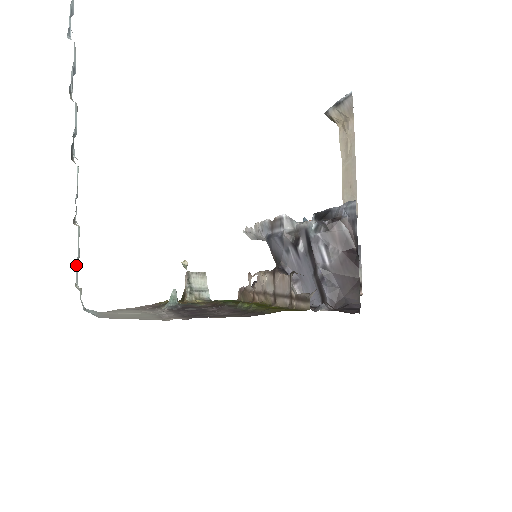
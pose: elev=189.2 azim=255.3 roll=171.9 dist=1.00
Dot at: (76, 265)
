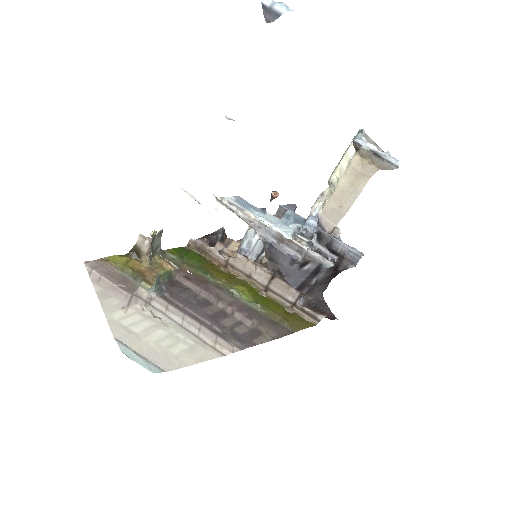
Dot at: occluded
